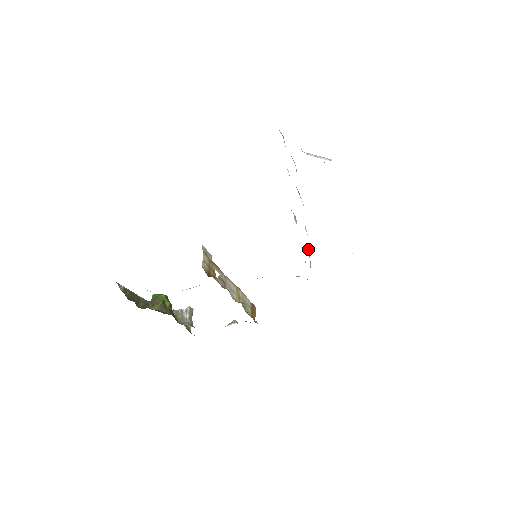
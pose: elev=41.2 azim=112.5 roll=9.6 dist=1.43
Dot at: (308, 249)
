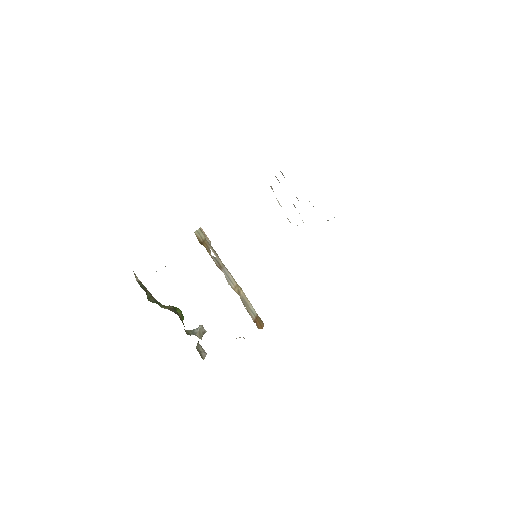
Dot at: occluded
